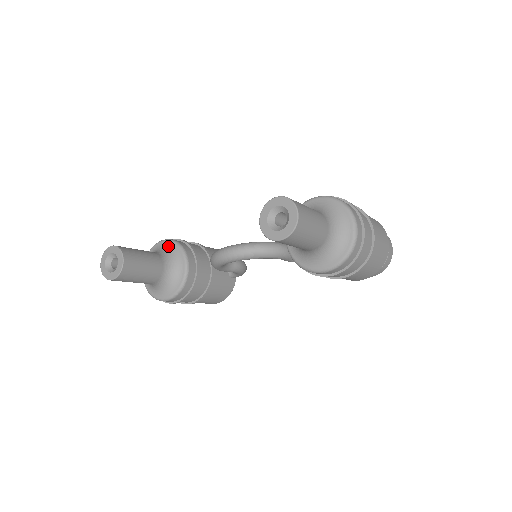
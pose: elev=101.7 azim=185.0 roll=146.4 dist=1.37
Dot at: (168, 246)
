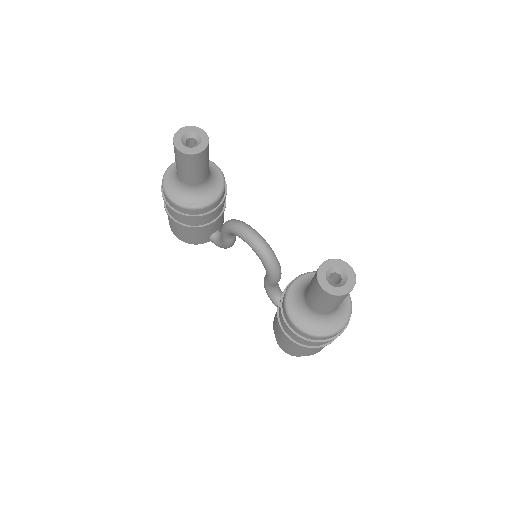
Dot at: (217, 174)
